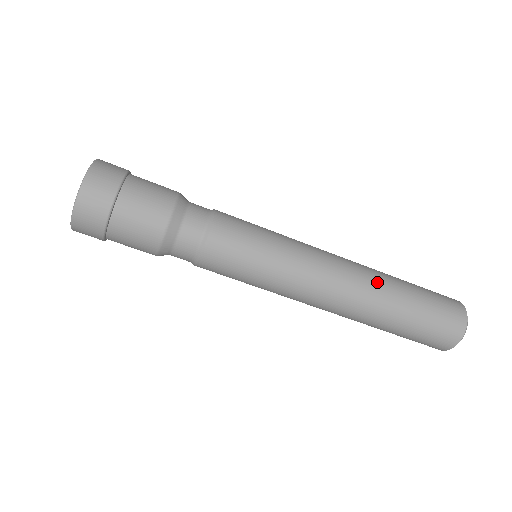
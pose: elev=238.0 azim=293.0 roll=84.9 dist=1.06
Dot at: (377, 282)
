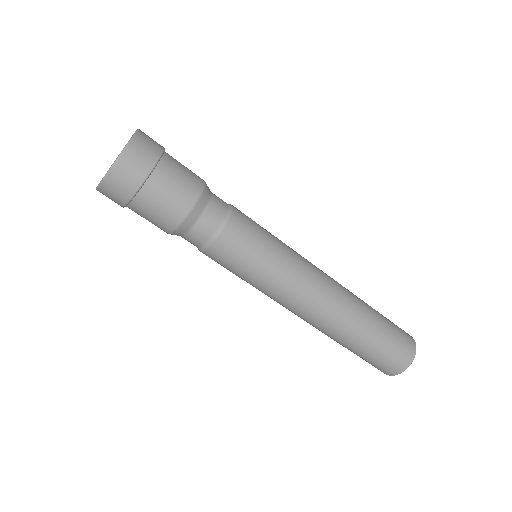
Dot at: (353, 295)
